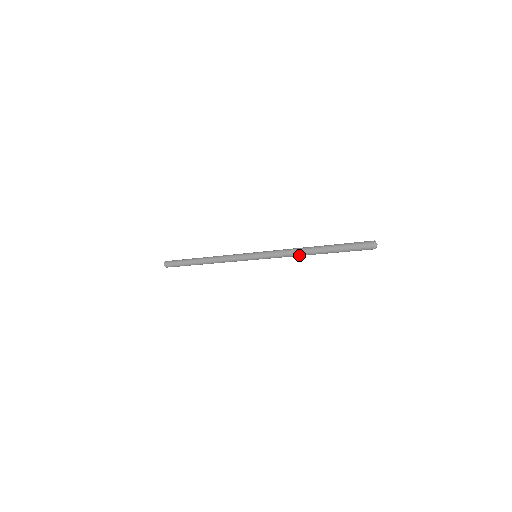
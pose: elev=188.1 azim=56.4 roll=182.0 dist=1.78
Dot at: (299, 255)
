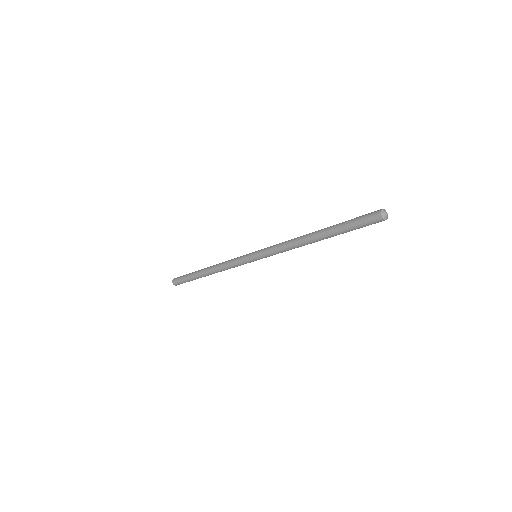
Dot at: (297, 243)
